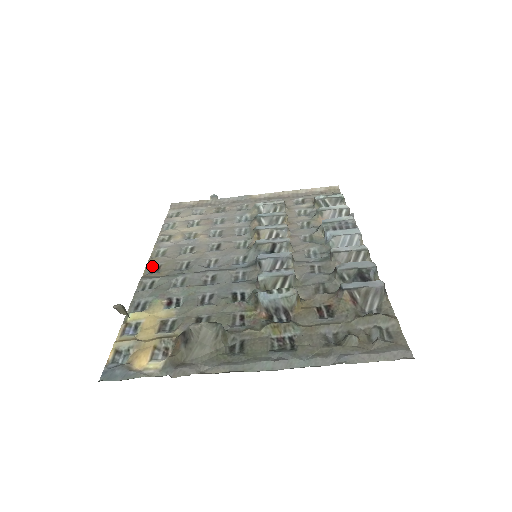
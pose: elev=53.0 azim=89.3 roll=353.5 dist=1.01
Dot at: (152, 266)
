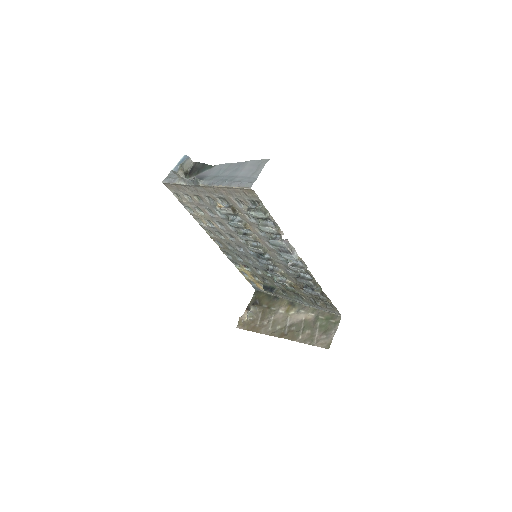
Dot at: (216, 241)
